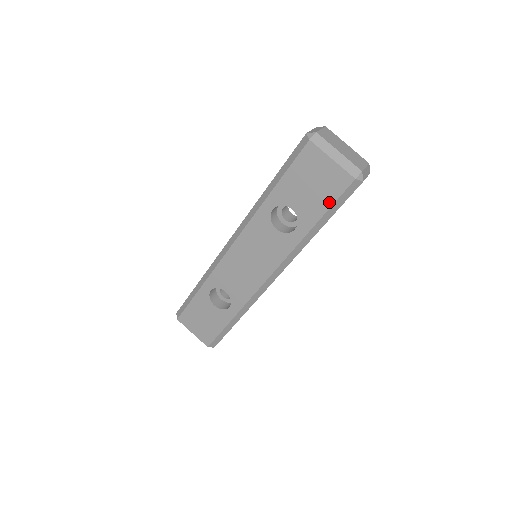
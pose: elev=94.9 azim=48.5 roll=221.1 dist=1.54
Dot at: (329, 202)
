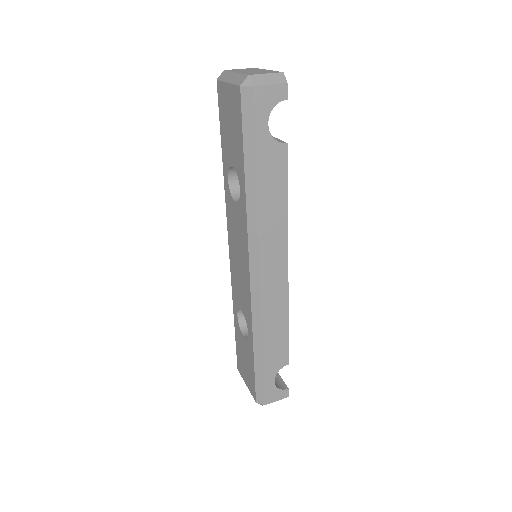
Dot at: (240, 133)
